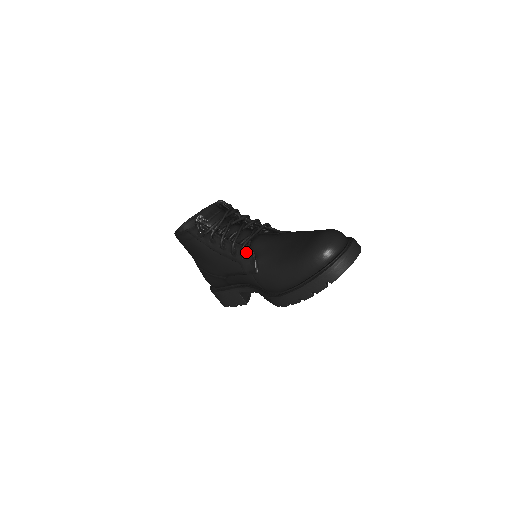
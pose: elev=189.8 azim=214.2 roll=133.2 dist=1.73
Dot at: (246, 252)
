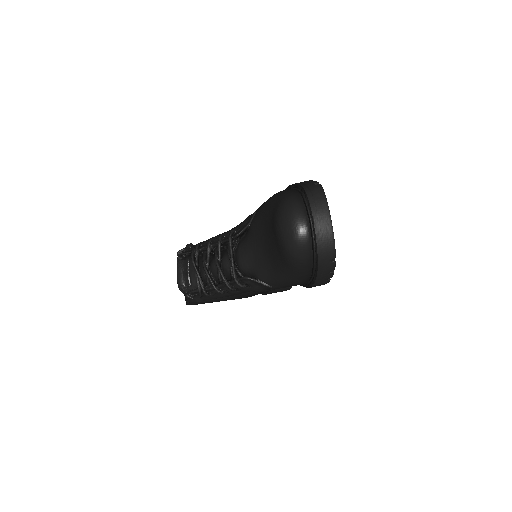
Dot at: (244, 283)
